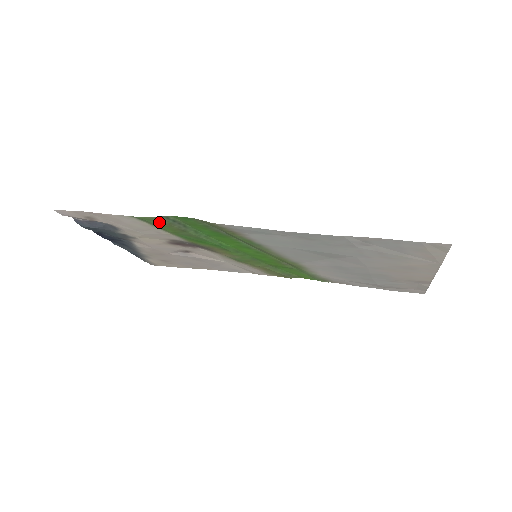
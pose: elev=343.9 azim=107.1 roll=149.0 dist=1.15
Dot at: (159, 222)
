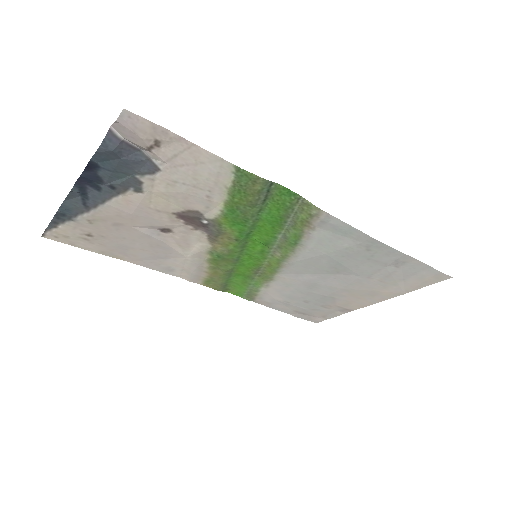
Dot at: (252, 185)
